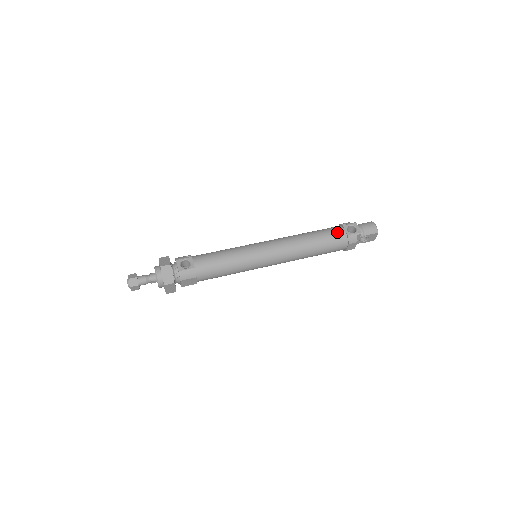
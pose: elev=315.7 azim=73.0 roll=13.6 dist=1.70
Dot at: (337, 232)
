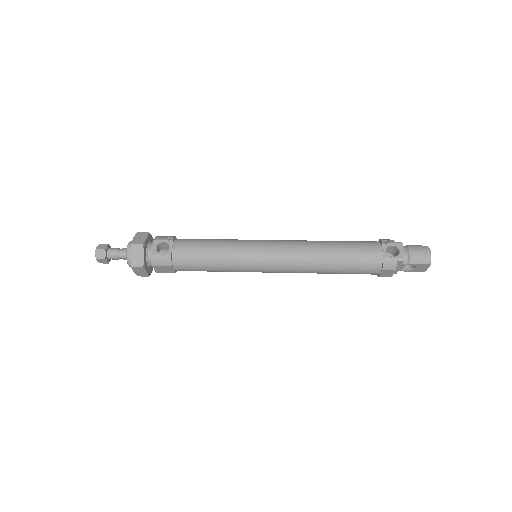
Dot at: (370, 250)
